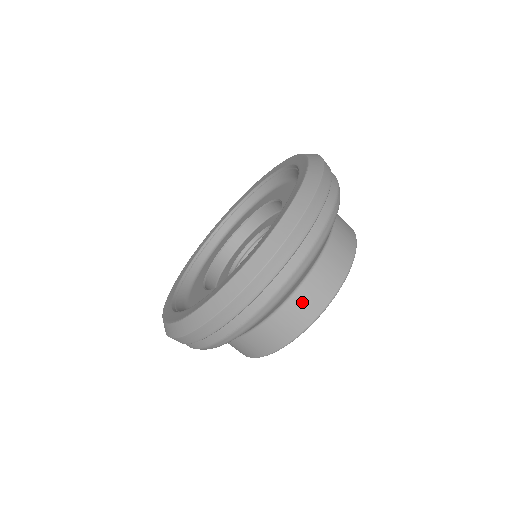
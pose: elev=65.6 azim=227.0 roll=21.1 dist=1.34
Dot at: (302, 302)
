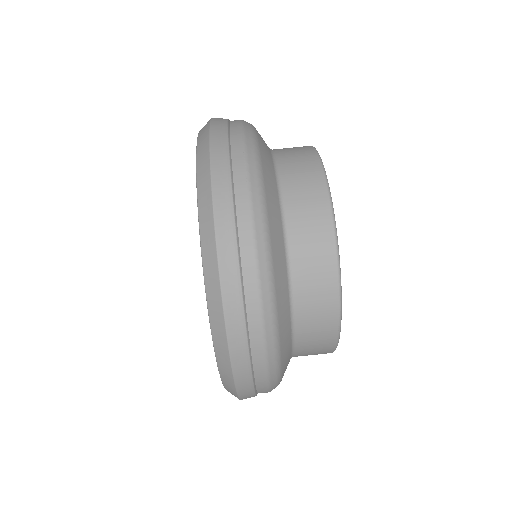
Dot at: (288, 152)
